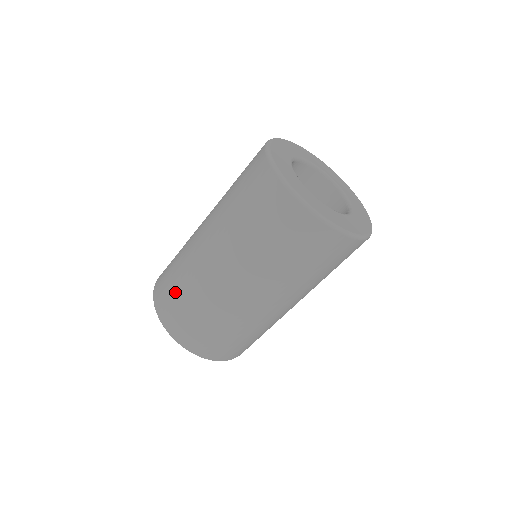
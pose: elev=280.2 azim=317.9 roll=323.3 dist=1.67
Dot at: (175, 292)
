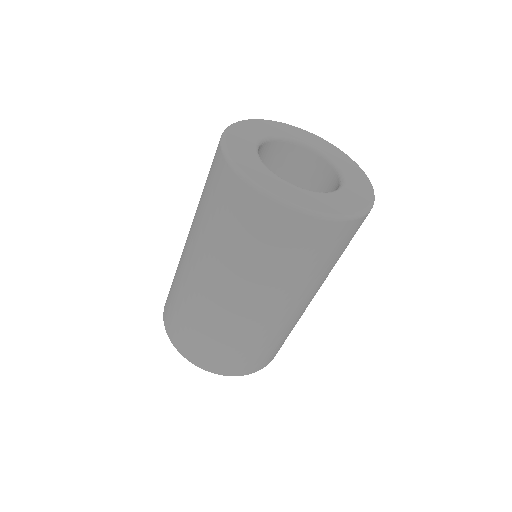
Dot at: (172, 299)
